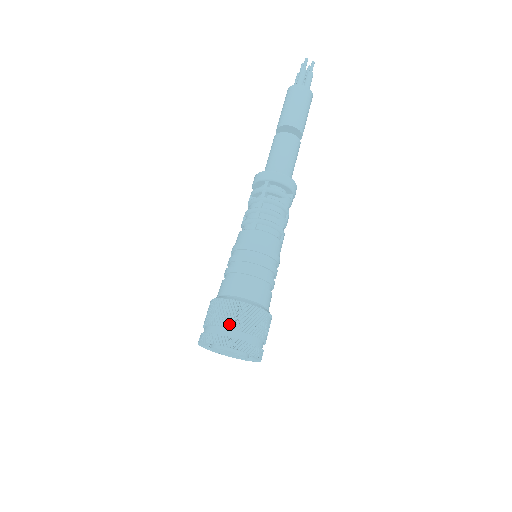
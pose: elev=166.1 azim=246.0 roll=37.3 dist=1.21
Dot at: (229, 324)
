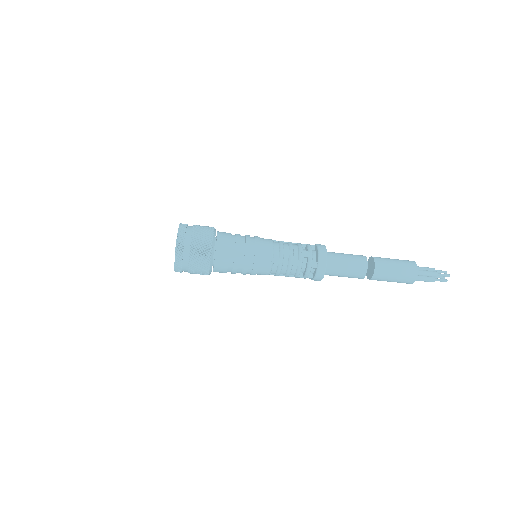
Dot at: (196, 225)
